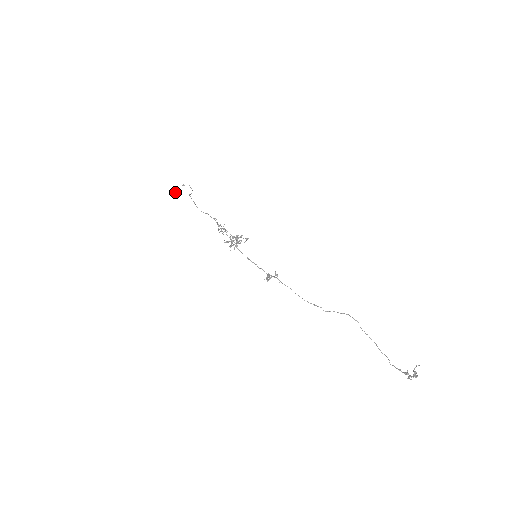
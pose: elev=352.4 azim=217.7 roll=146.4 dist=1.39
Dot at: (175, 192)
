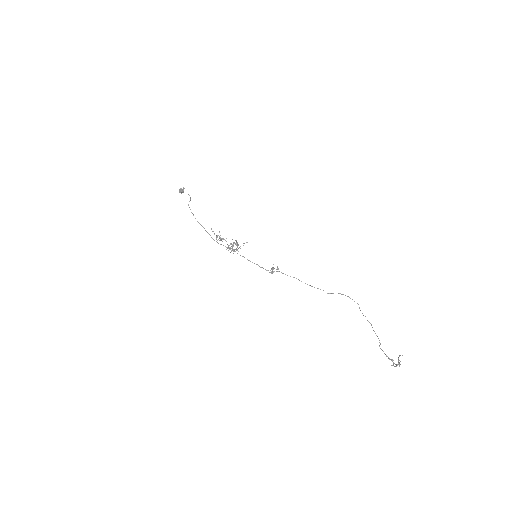
Dot at: (180, 192)
